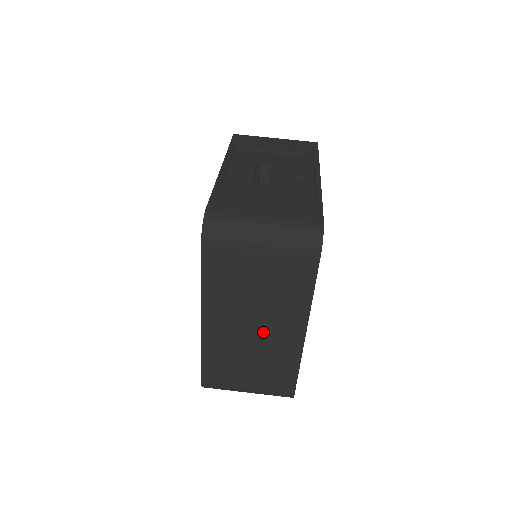
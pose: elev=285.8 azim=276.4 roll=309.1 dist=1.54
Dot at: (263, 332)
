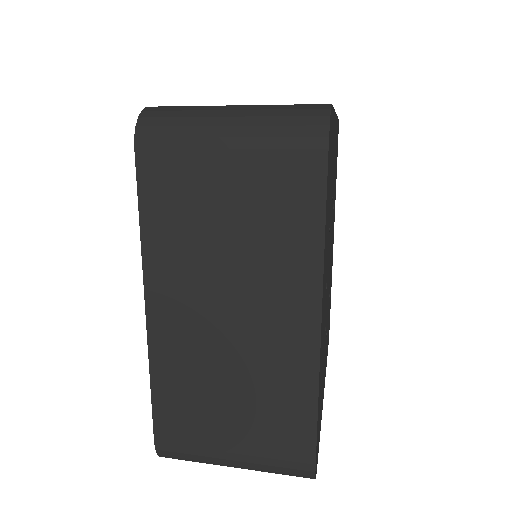
Dot at: (247, 324)
